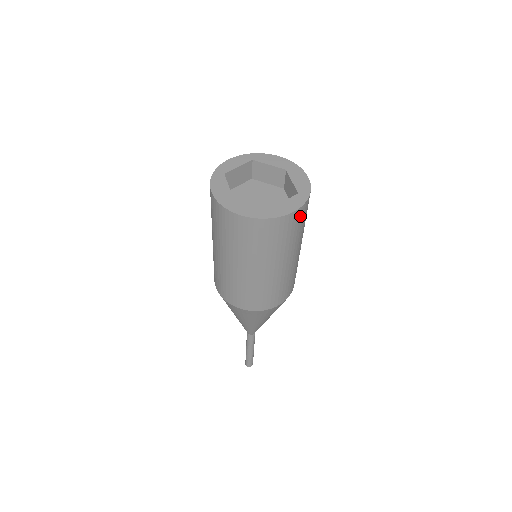
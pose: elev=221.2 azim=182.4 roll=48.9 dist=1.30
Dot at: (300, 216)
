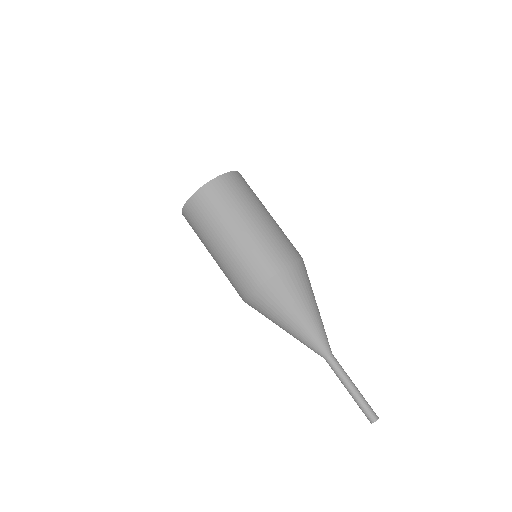
Dot at: (232, 181)
